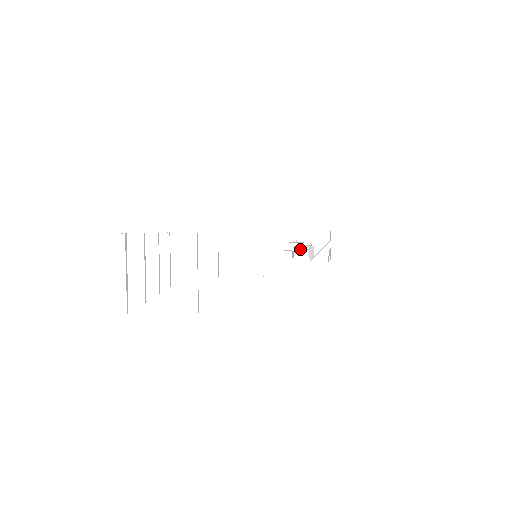
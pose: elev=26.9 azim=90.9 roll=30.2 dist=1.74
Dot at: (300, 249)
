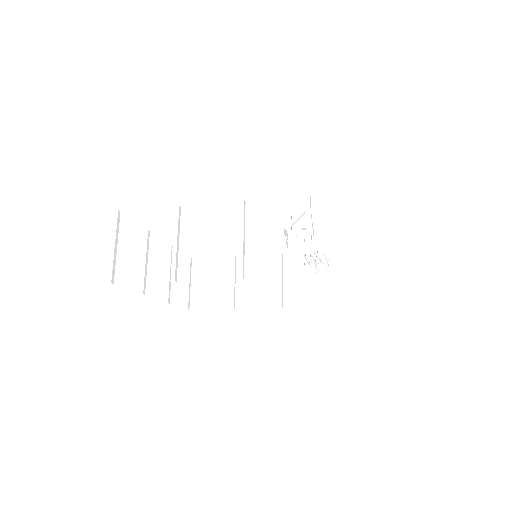
Dot at: (286, 229)
